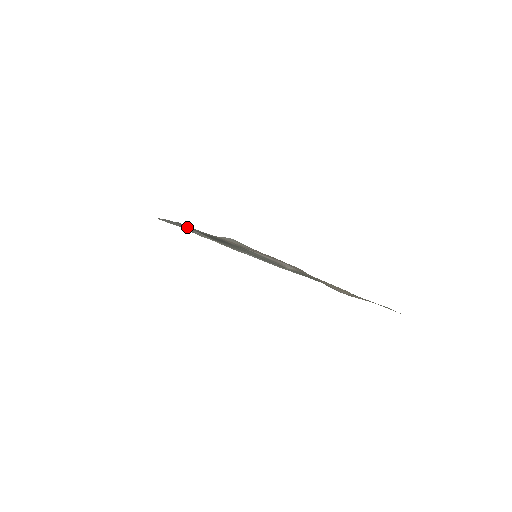
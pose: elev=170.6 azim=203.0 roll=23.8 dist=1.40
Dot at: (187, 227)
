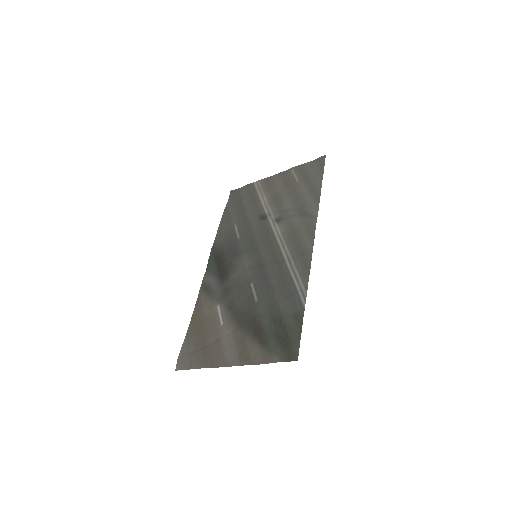
Dot at: (222, 238)
